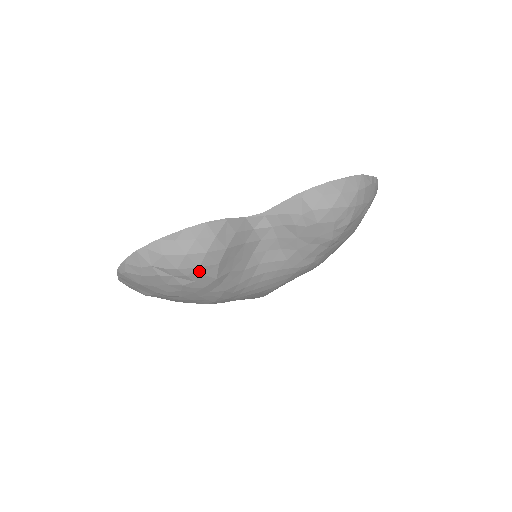
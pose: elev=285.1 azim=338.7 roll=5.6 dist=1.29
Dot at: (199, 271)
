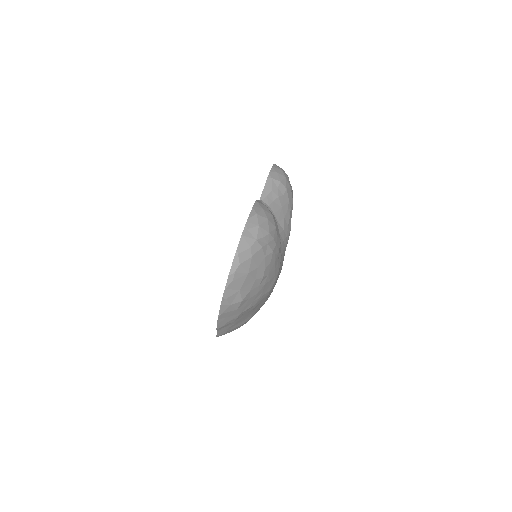
Dot at: (276, 232)
